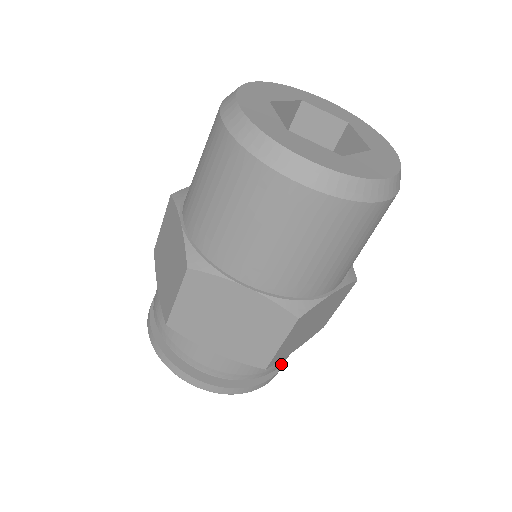
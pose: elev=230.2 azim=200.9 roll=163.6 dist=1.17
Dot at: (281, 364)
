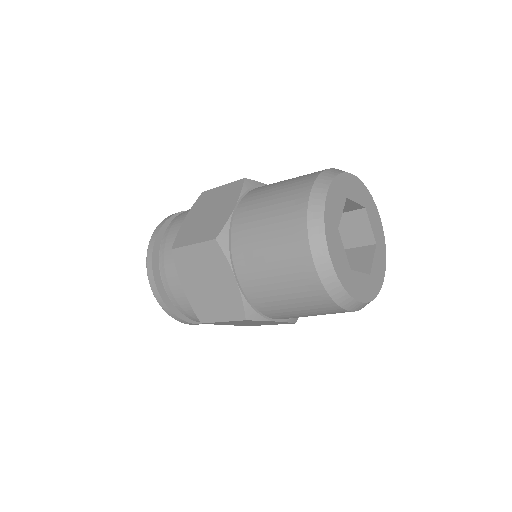
Dot at: occluded
